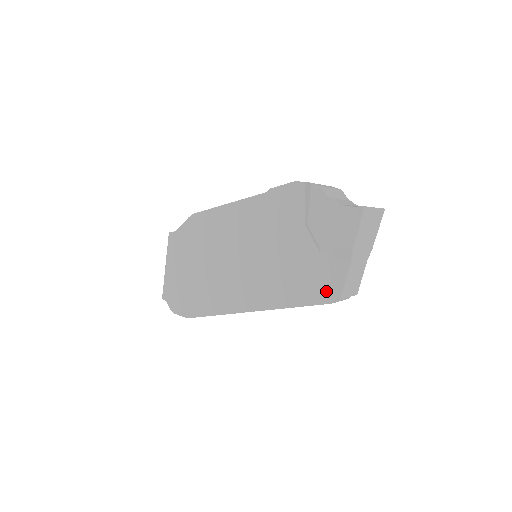
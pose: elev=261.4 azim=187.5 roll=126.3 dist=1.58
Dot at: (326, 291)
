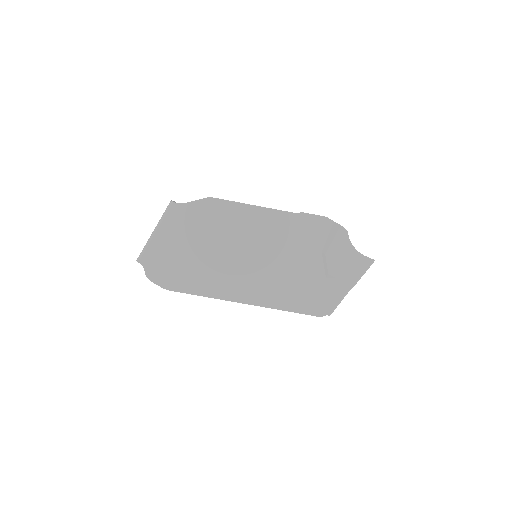
Dot at: (320, 307)
